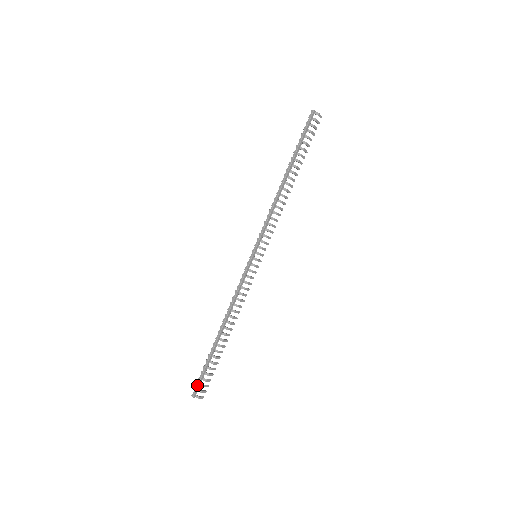
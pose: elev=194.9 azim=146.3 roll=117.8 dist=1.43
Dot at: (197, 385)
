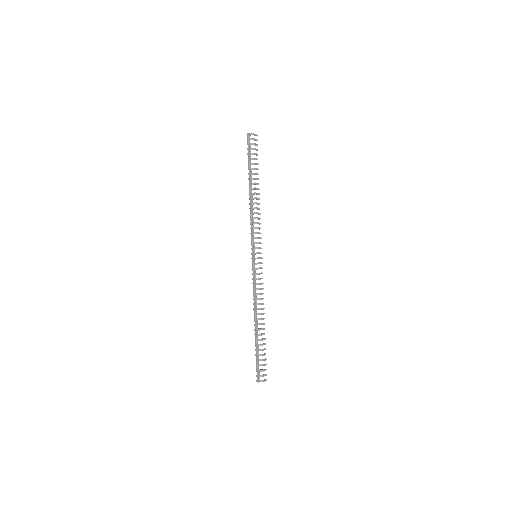
Dot at: (257, 372)
